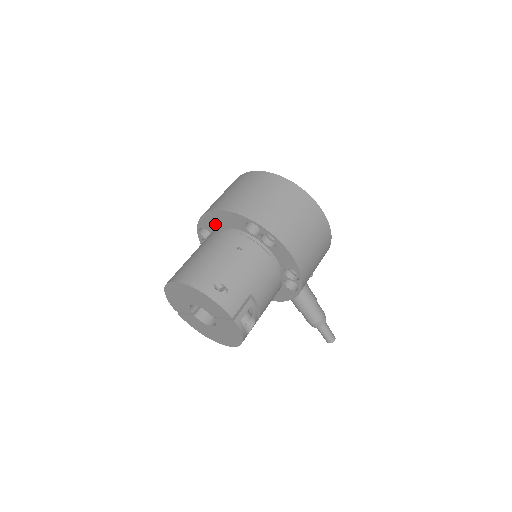
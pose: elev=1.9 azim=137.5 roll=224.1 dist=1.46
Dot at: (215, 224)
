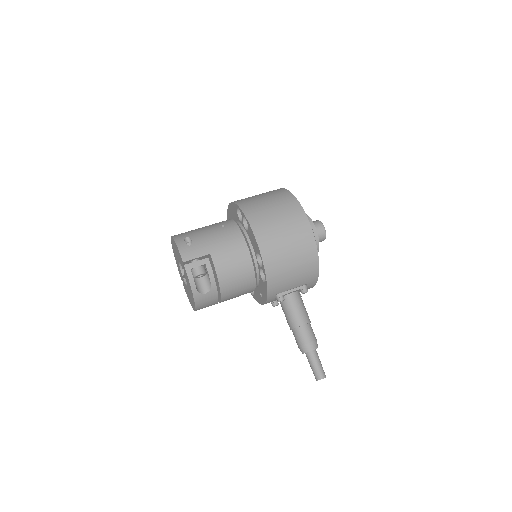
Dot at: occluded
